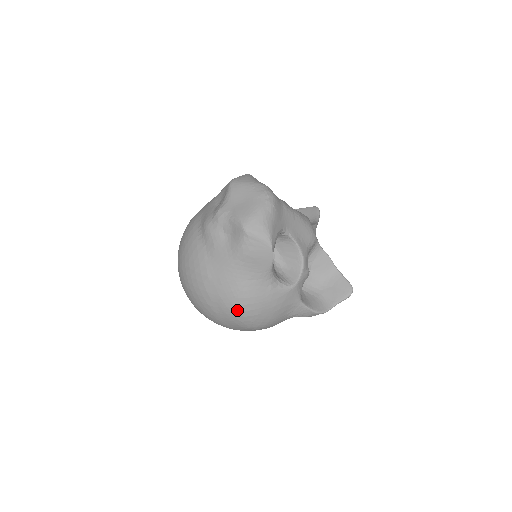
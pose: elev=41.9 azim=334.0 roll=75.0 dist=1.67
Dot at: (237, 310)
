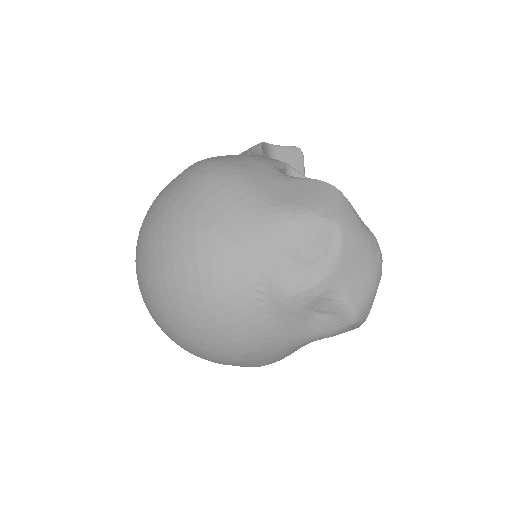
Dot at: occluded
